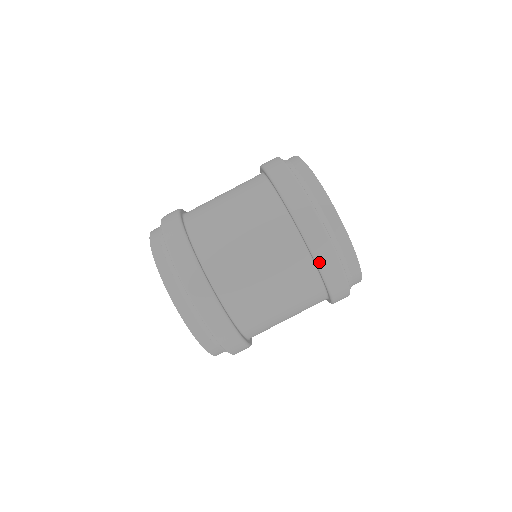
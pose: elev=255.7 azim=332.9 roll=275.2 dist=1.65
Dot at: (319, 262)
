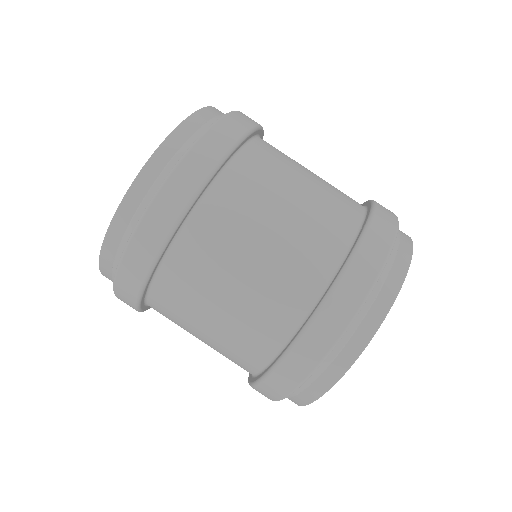
Dot at: occluded
